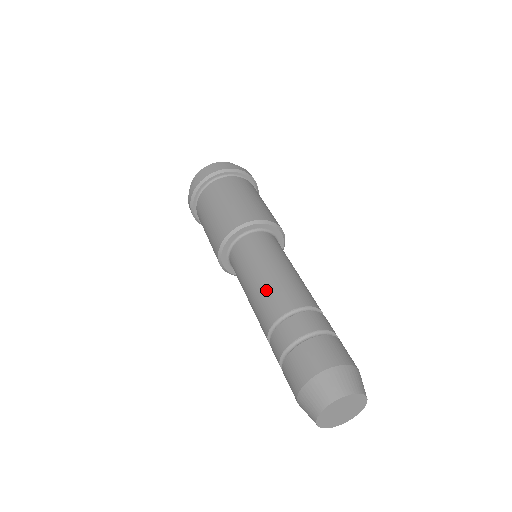
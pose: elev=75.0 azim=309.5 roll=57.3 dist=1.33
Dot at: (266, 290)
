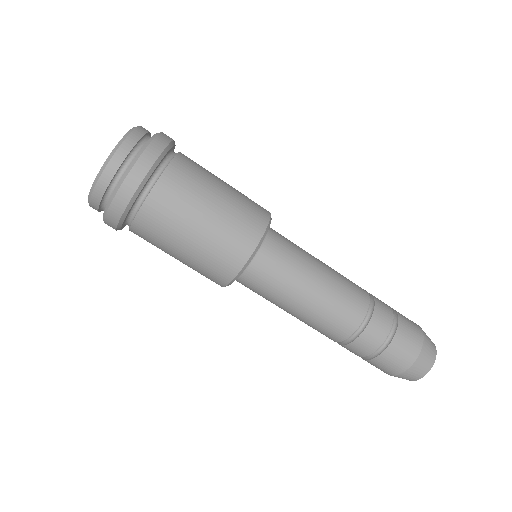
Dot at: (314, 322)
